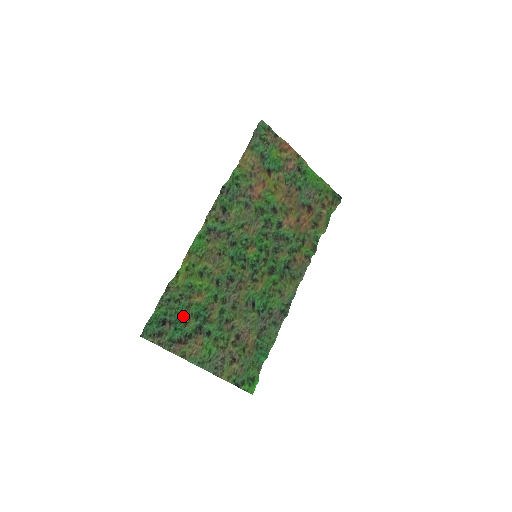
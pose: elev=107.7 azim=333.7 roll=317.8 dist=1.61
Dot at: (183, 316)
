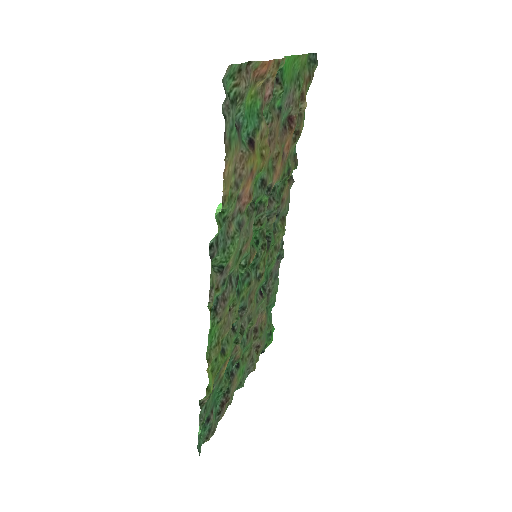
Dot at: (218, 392)
